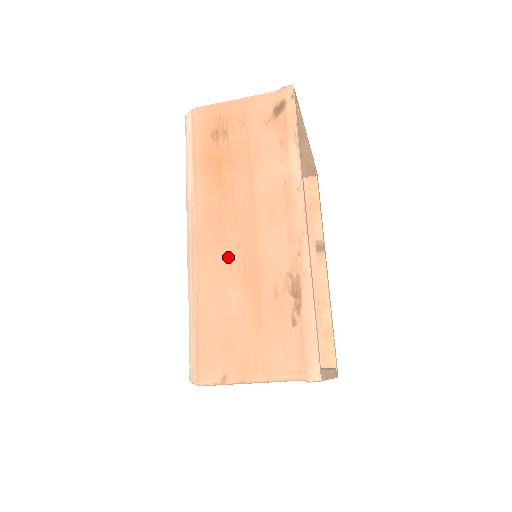
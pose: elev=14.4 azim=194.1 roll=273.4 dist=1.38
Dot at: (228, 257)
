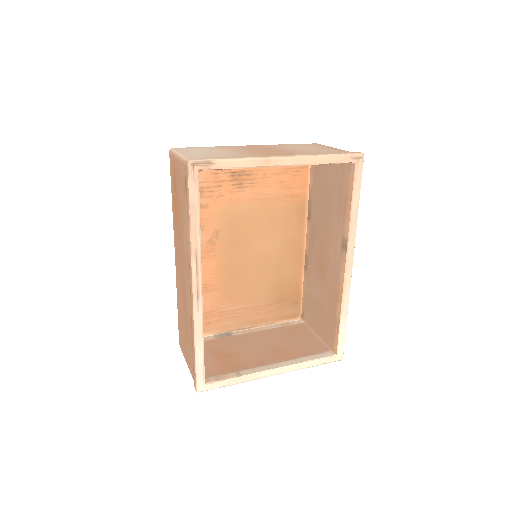
Dot at: (180, 284)
